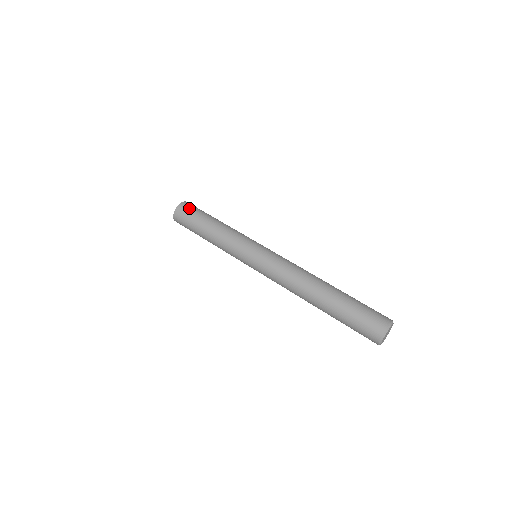
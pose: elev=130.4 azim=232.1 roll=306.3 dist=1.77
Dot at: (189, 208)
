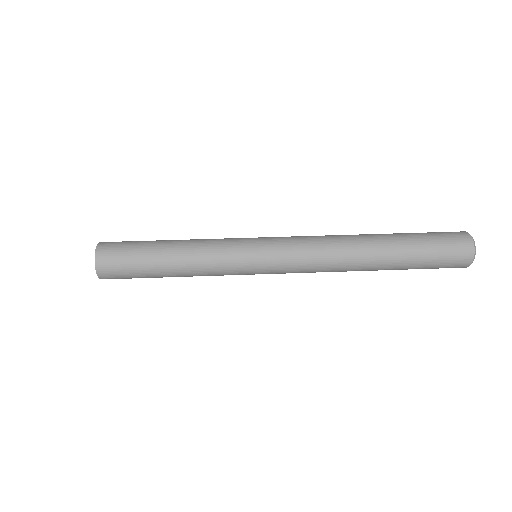
Dot at: (116, 245)
